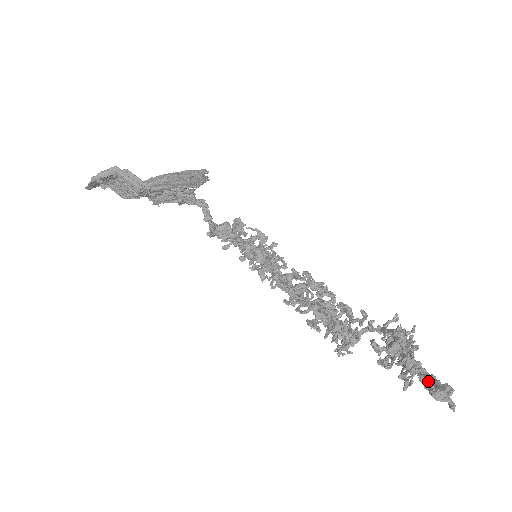
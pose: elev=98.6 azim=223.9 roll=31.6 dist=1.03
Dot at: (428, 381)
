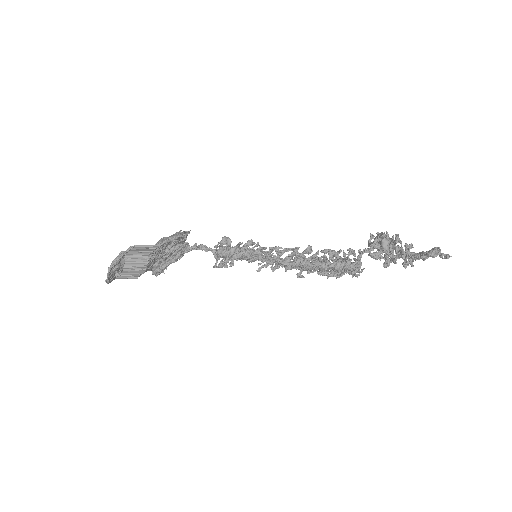
Dot at: (421, 253)
